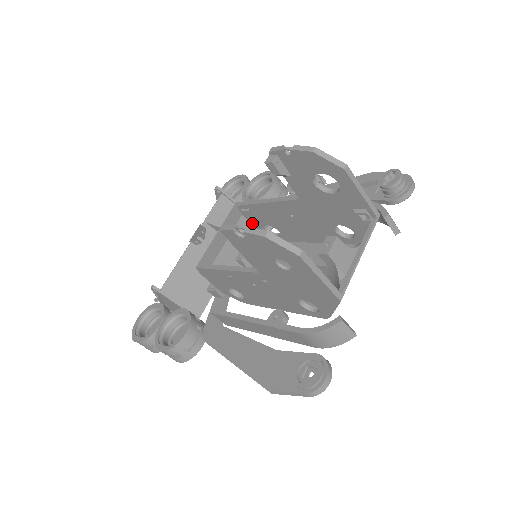
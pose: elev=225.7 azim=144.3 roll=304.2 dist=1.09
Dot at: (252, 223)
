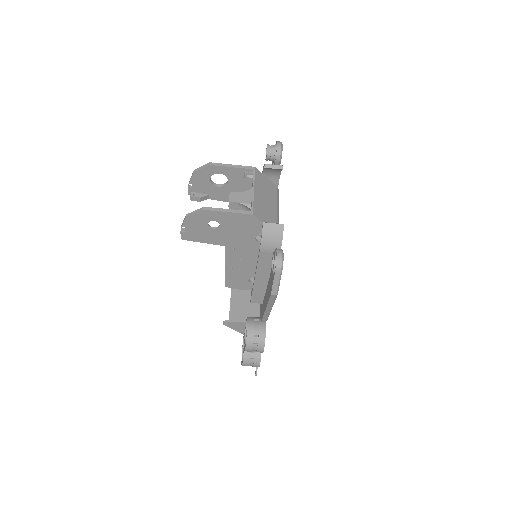
Dot at: occluded
